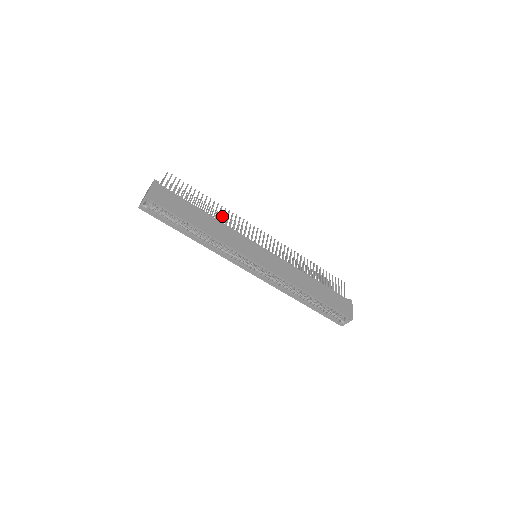
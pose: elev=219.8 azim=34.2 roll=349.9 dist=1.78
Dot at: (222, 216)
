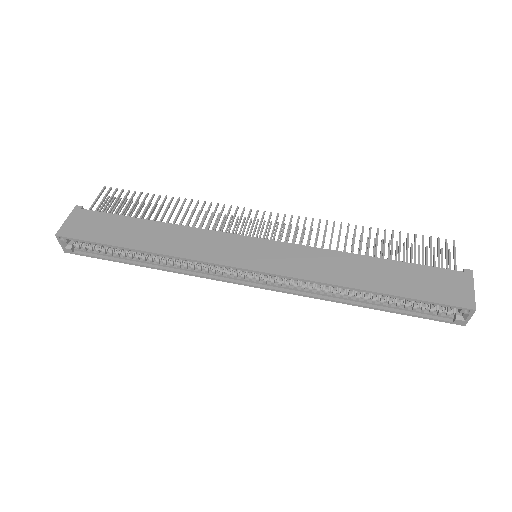
Dot at: occluded
